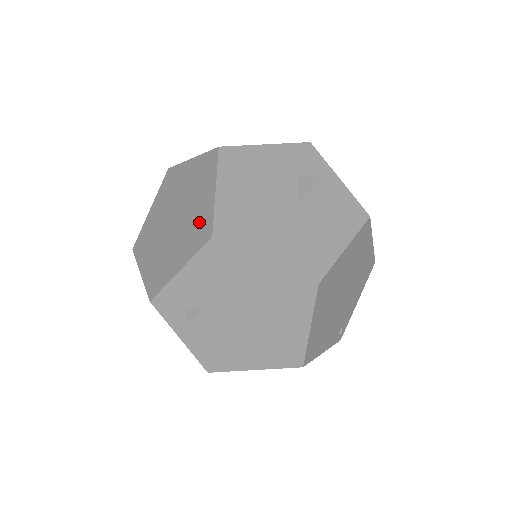
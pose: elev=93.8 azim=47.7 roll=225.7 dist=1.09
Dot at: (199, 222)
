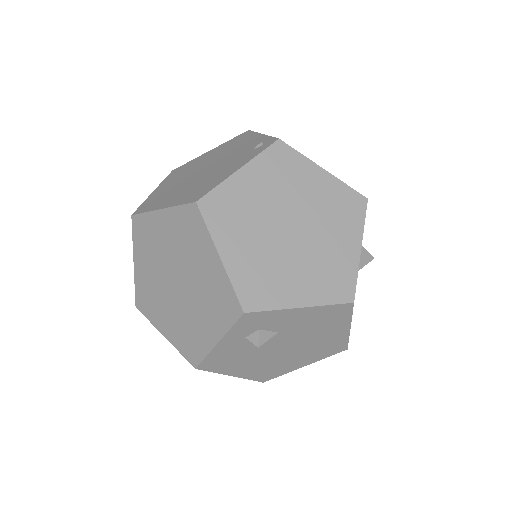
Dot at: (336, 270)
